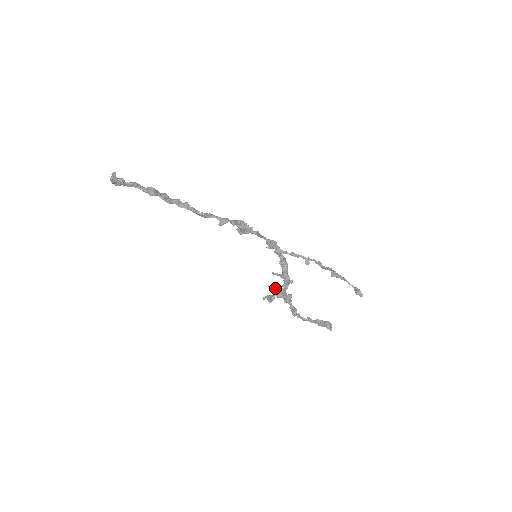
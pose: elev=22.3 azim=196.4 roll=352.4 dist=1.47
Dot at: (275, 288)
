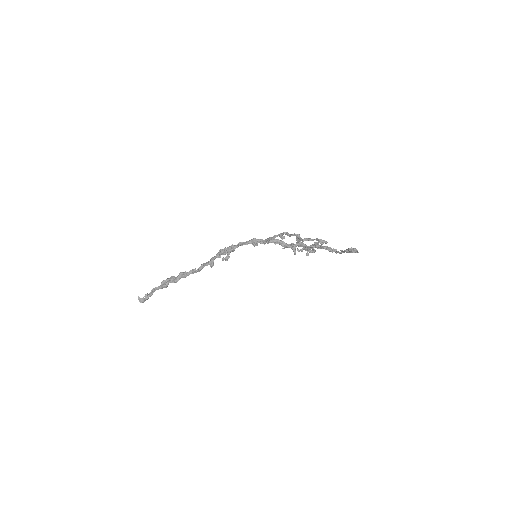
Dot at: (301, 249)
